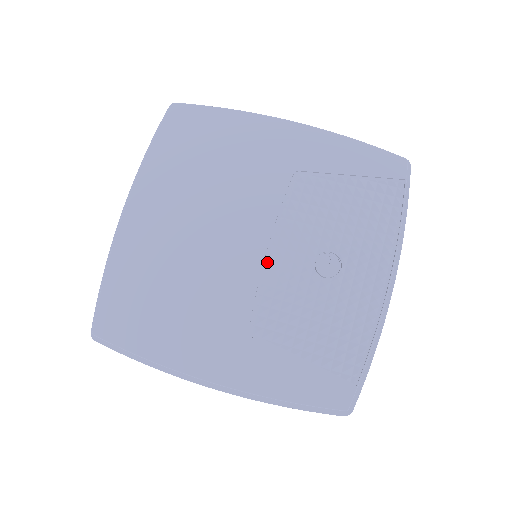
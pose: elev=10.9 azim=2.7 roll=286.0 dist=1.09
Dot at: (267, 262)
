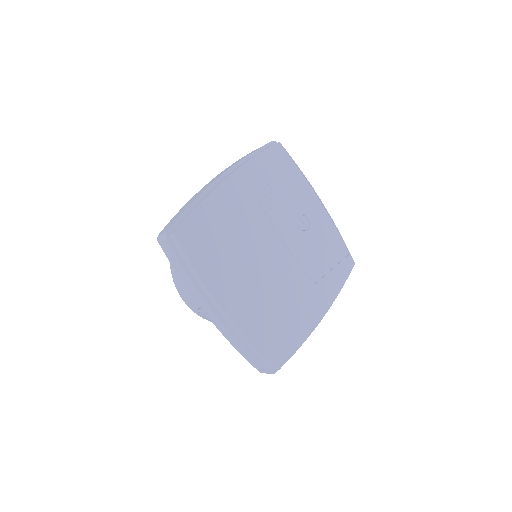
Dot at: (289, 251)
